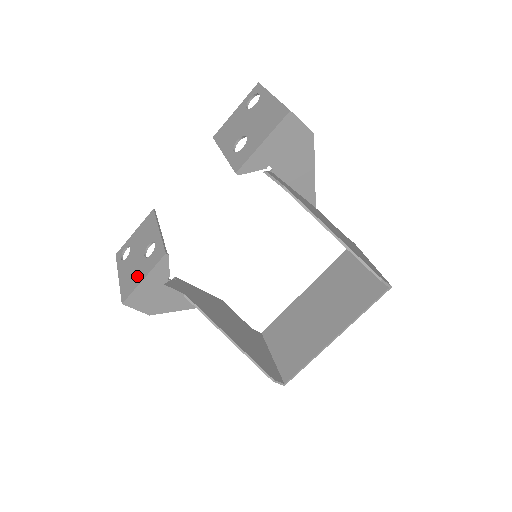
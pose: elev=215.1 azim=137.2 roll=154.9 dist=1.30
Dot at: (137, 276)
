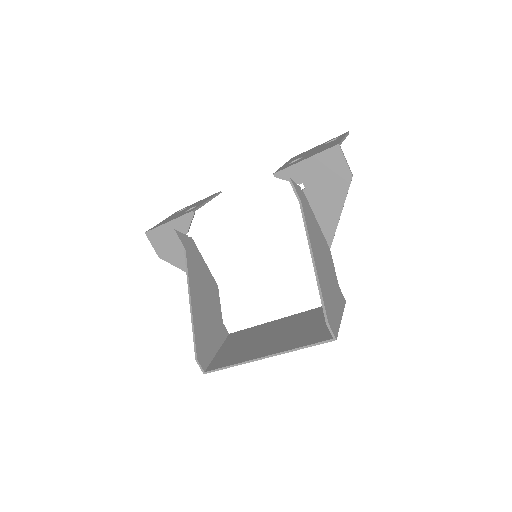
Dot at: (168, 220)
